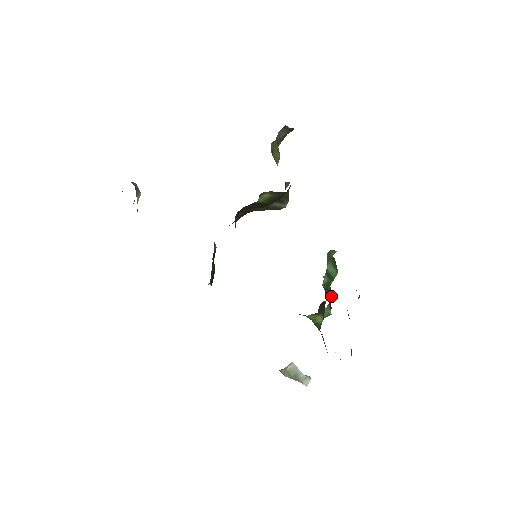
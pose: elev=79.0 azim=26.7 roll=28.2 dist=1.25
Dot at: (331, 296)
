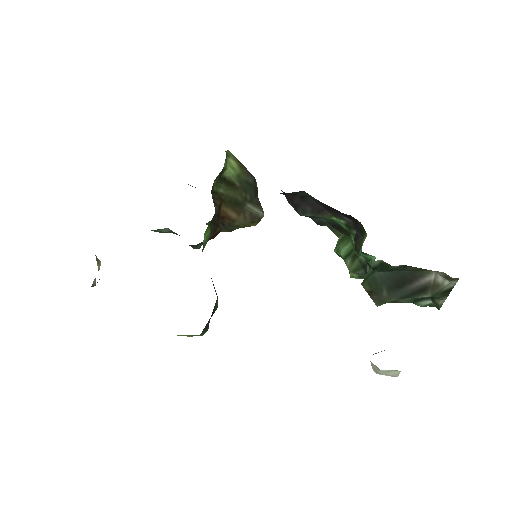
Dot at: occluded
